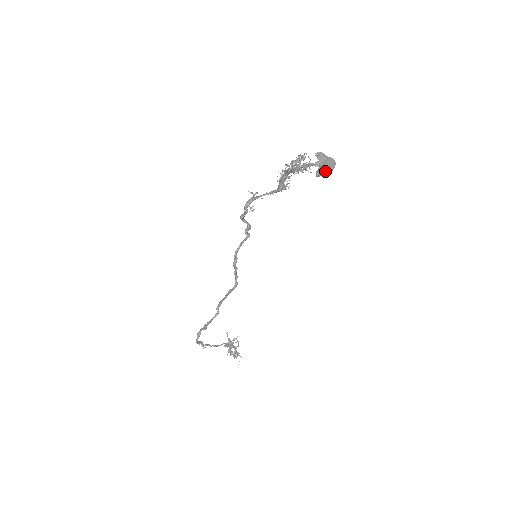
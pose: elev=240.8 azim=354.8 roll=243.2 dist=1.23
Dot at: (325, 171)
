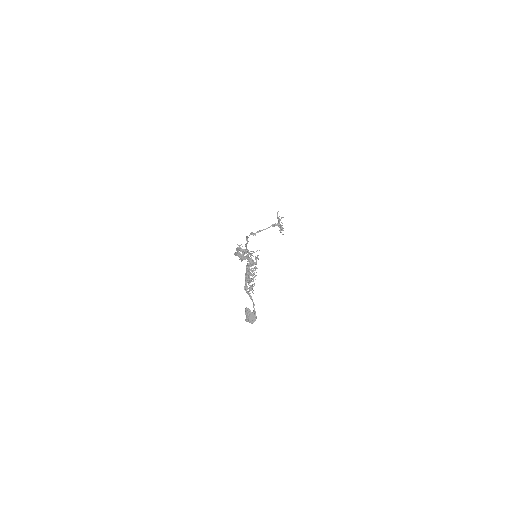
Dot at: (249, 322)
